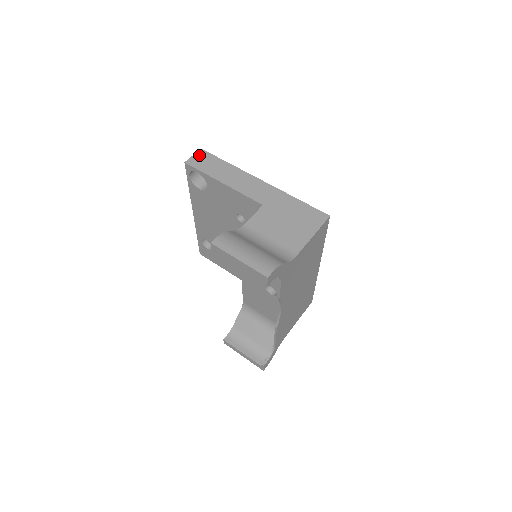
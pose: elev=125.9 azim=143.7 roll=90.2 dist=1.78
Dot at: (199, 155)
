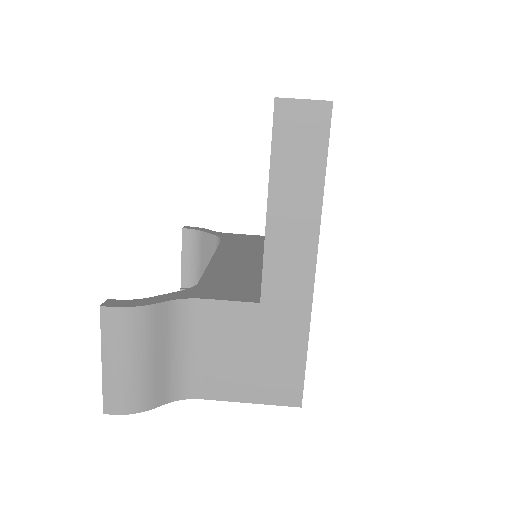
Dot at: (312, 111)
